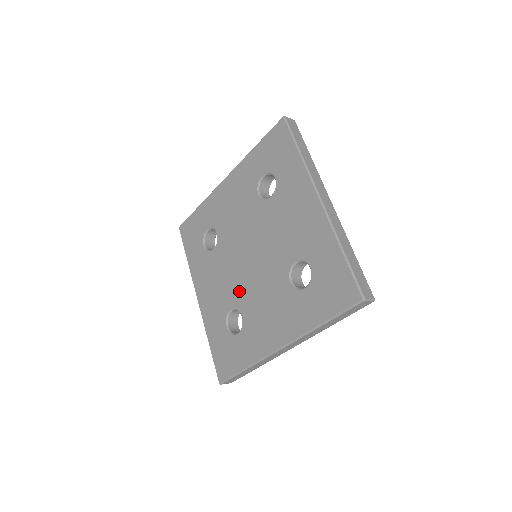
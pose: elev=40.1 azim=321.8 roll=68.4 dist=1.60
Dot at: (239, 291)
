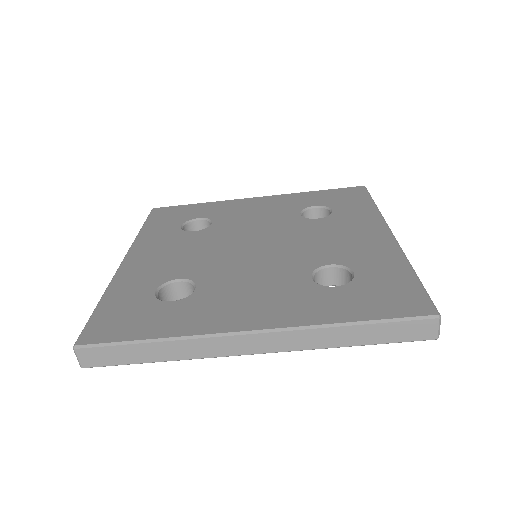
Dot at: (211, 267)
